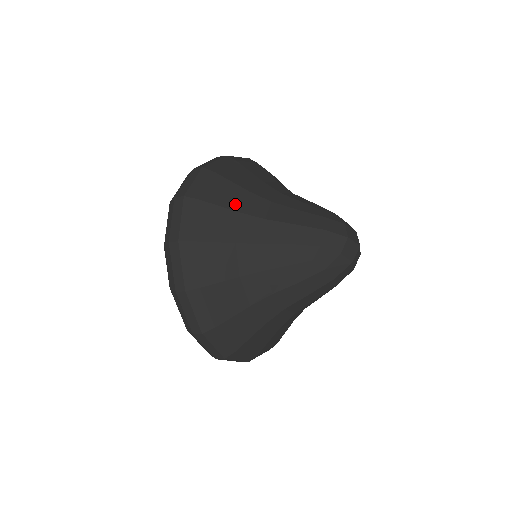
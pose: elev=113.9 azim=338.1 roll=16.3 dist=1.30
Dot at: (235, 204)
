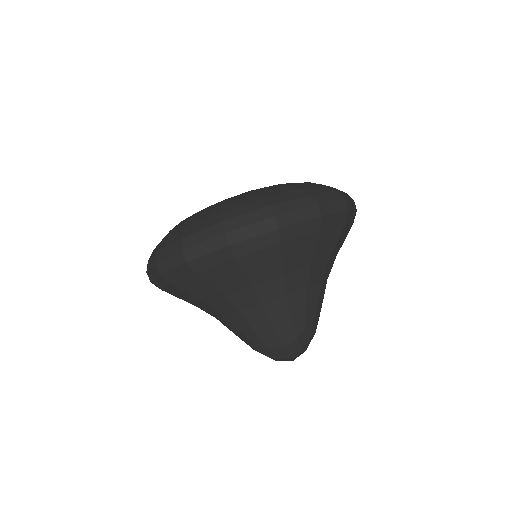
Dot at: (258, 279)
